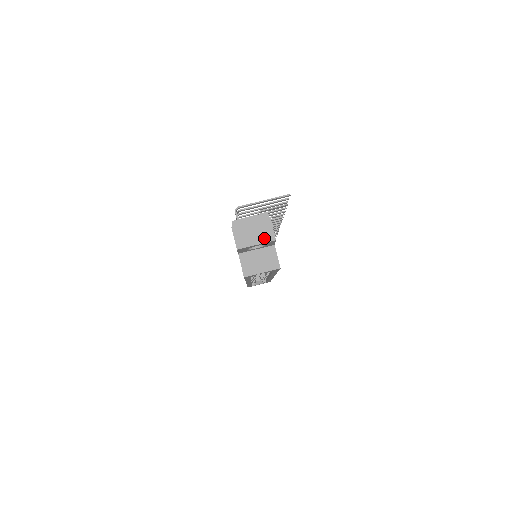
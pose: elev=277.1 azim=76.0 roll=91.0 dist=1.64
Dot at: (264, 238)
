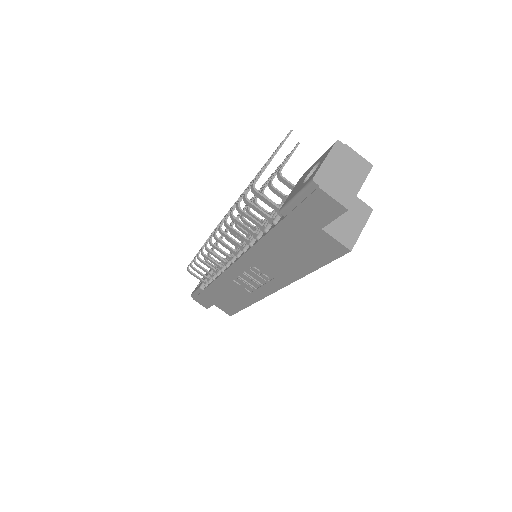
Dot at: (361, 173)
